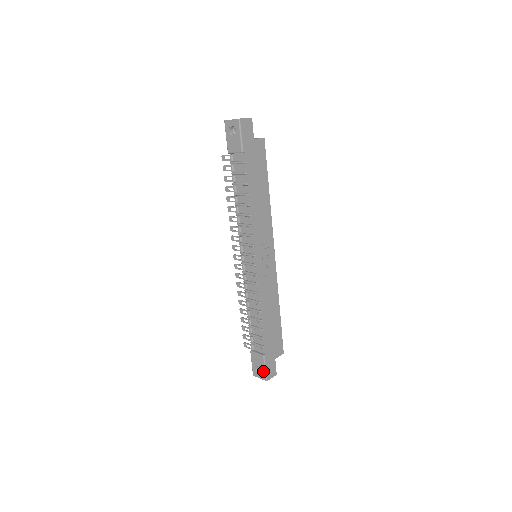
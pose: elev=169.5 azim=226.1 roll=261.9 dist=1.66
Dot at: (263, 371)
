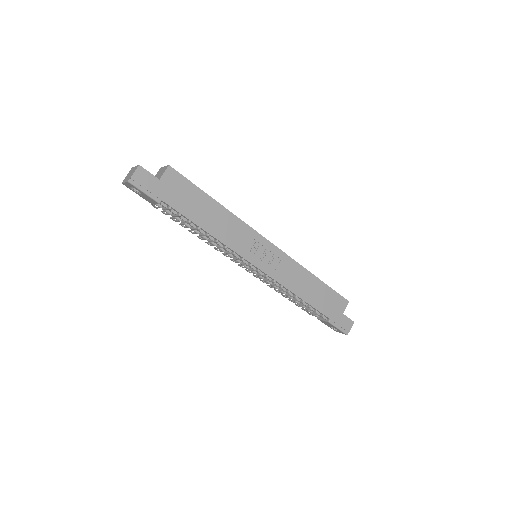
Dot at: (338, 330)
